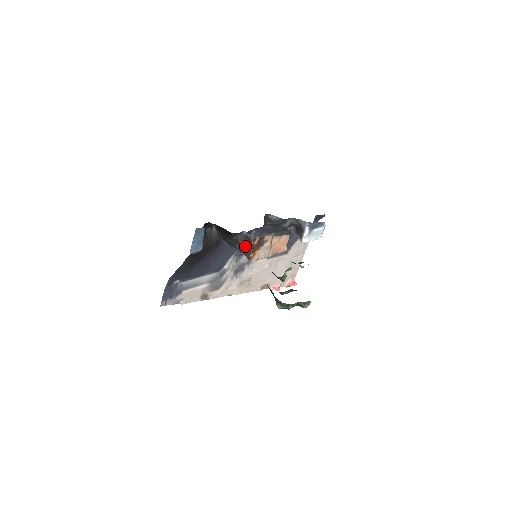
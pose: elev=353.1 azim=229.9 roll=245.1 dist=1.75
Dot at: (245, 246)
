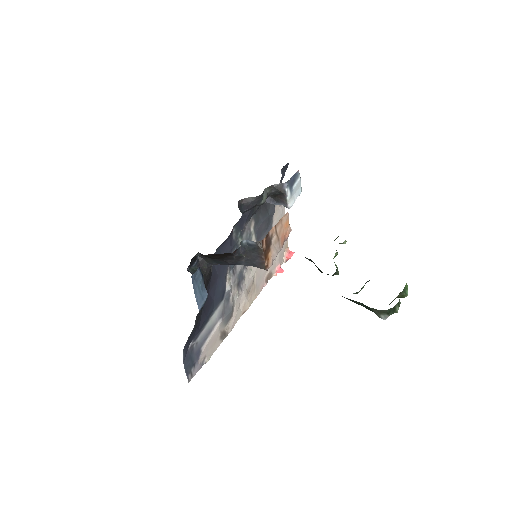
Dot at: (252, 257)
